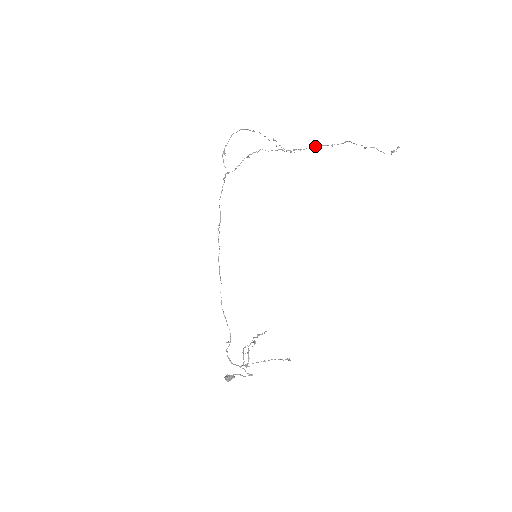
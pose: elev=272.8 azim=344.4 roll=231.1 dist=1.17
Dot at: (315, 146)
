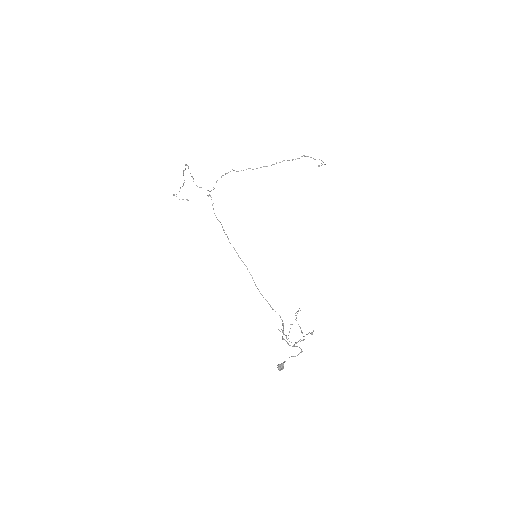
Dot at: (279, 162)
